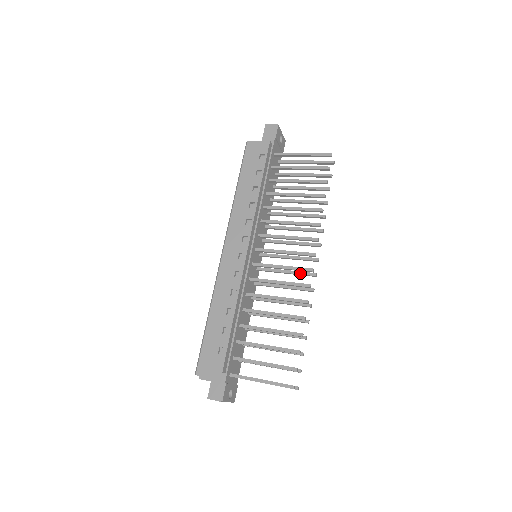
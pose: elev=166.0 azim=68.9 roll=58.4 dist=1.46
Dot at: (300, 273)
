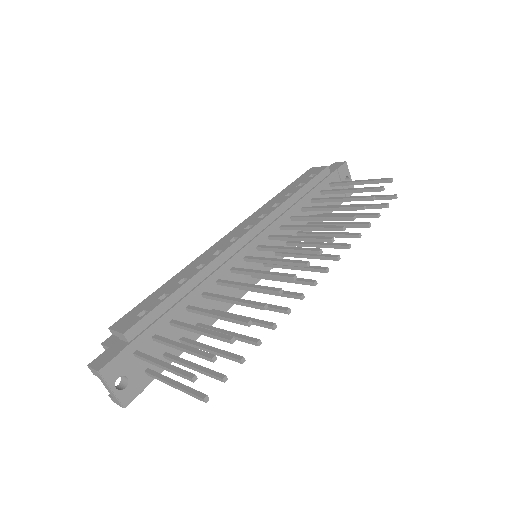
Dot at: (297, 279)
